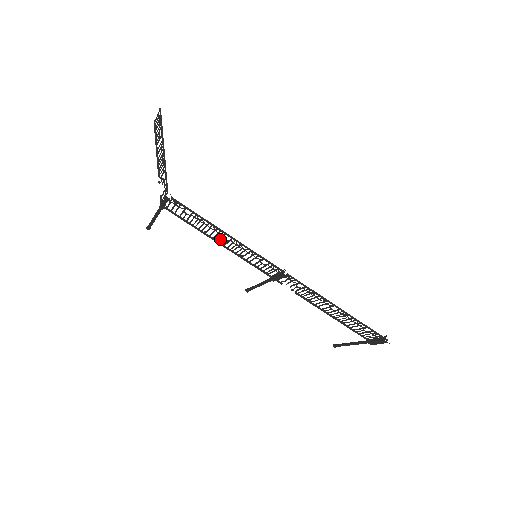
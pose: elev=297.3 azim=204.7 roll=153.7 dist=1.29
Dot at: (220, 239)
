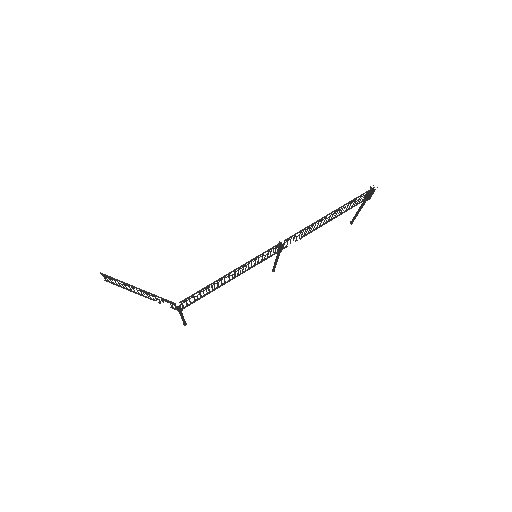
Dot at: (229, 278)
